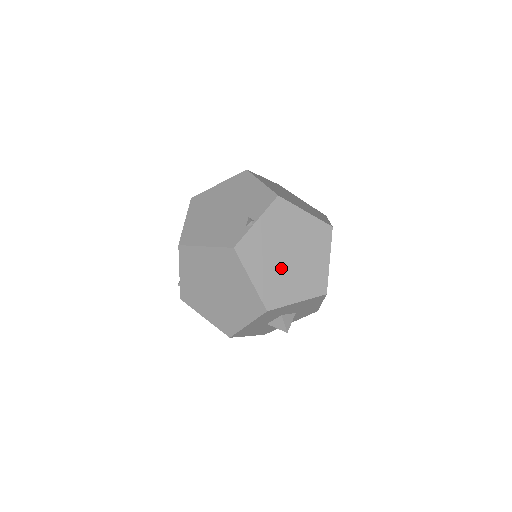
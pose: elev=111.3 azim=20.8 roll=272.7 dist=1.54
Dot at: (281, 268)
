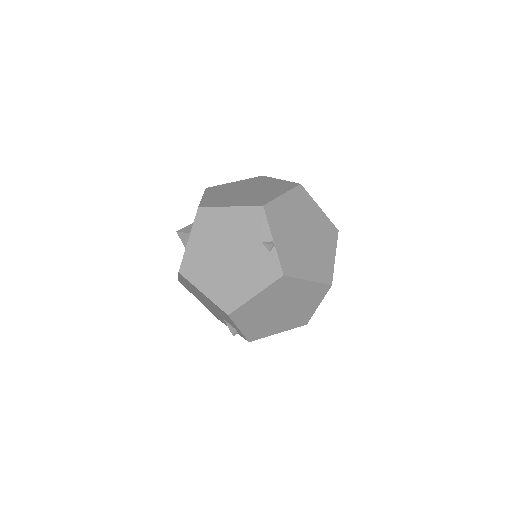
Dot at: (310, 250)
